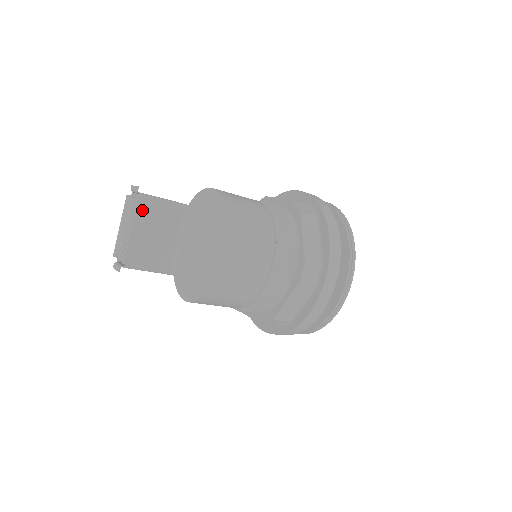
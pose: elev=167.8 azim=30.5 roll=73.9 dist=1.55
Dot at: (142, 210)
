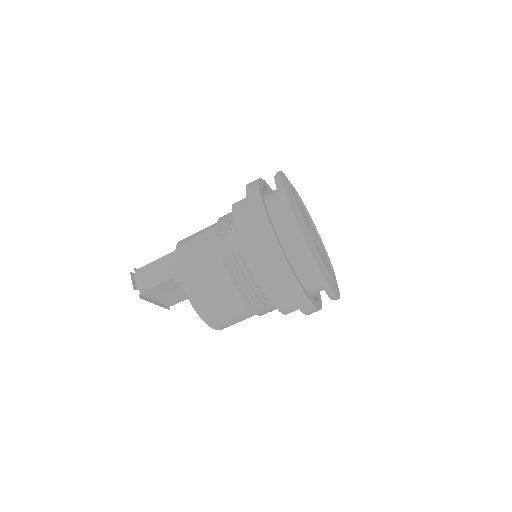
Dot at: (150, 294)
